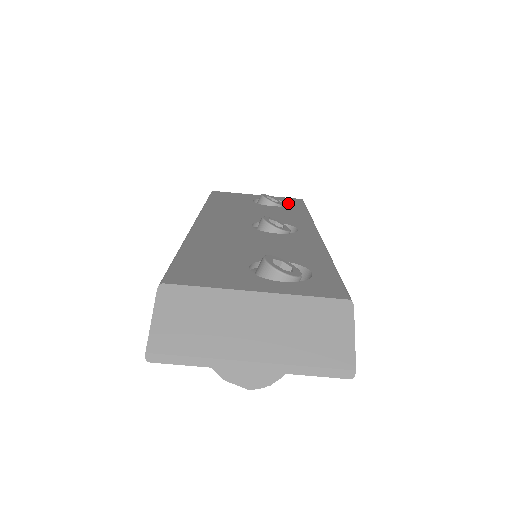
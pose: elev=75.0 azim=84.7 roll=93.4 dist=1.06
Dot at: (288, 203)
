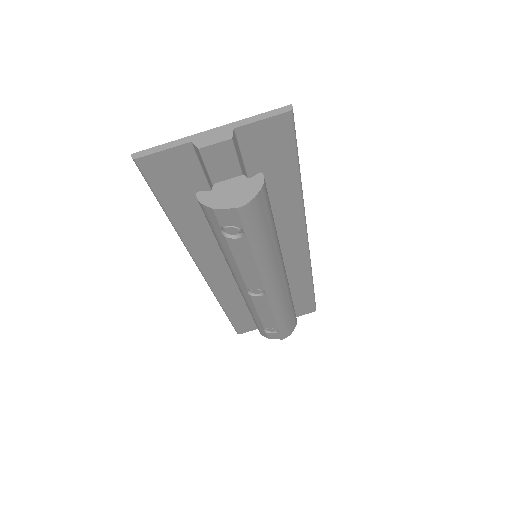
Dot at: occluded
